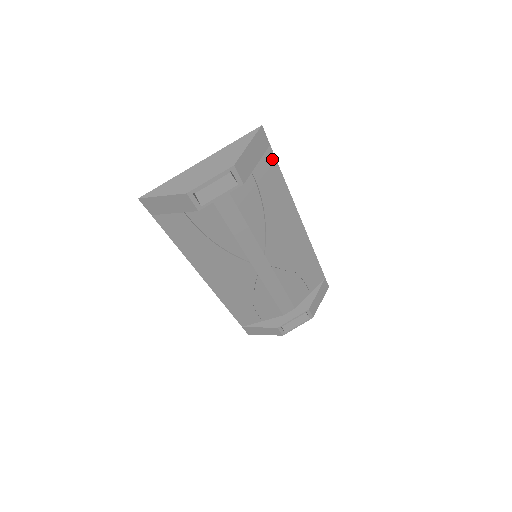
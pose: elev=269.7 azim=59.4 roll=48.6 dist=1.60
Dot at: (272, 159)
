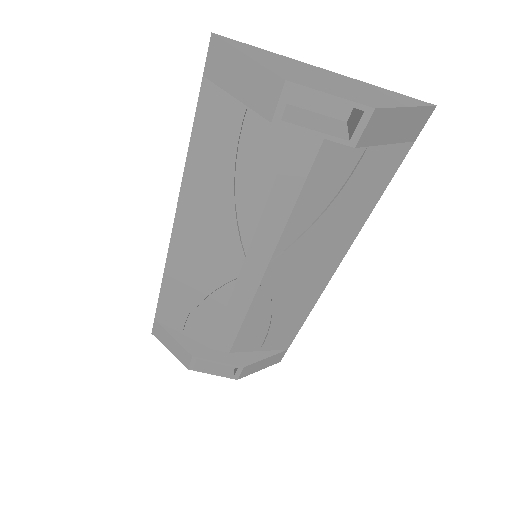
Dot at: (397, 161)
